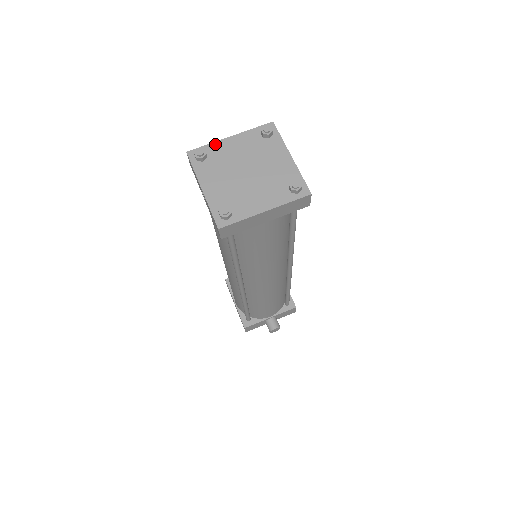
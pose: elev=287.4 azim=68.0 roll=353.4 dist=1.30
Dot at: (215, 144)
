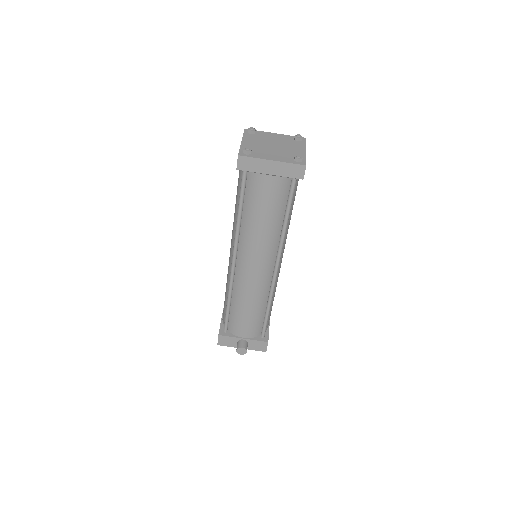
Dot at: (264, 132)
